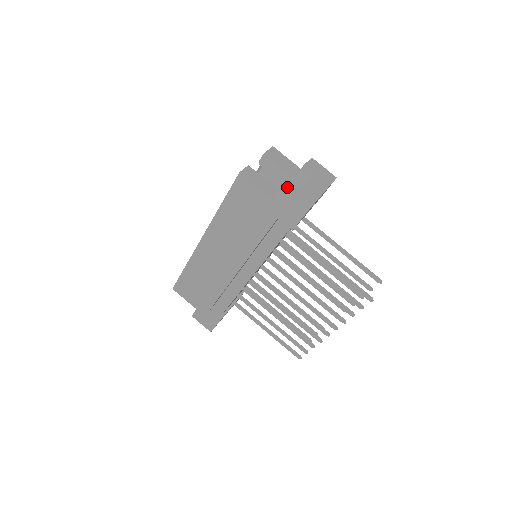
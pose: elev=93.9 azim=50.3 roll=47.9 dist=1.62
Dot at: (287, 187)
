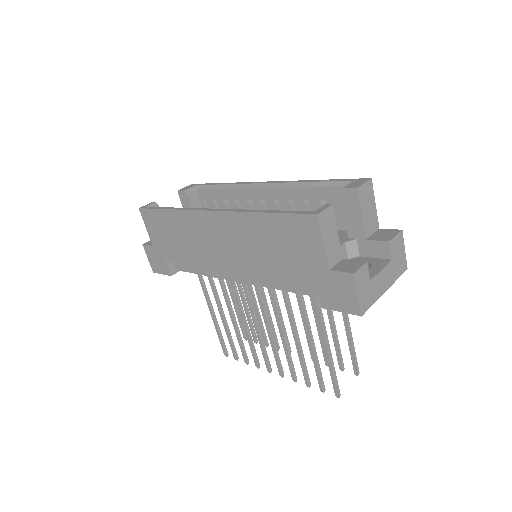
Dot at: (357, 277)
